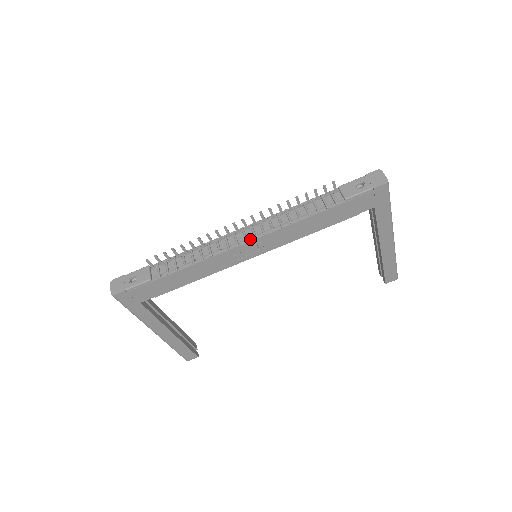
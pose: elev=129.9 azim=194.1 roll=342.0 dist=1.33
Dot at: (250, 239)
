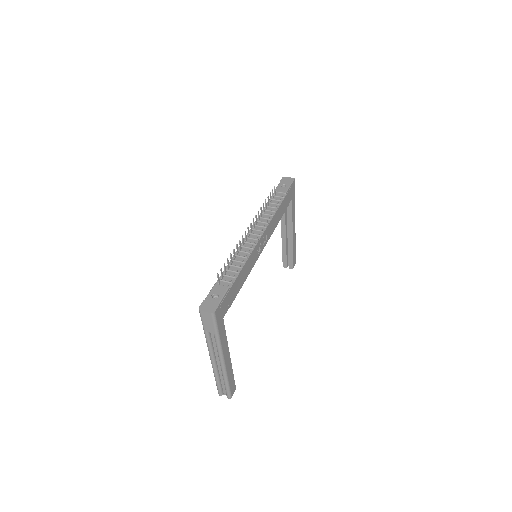
Dot at: (261, 234)
